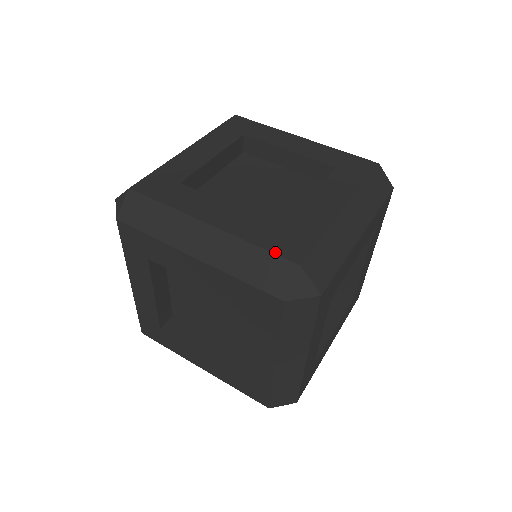
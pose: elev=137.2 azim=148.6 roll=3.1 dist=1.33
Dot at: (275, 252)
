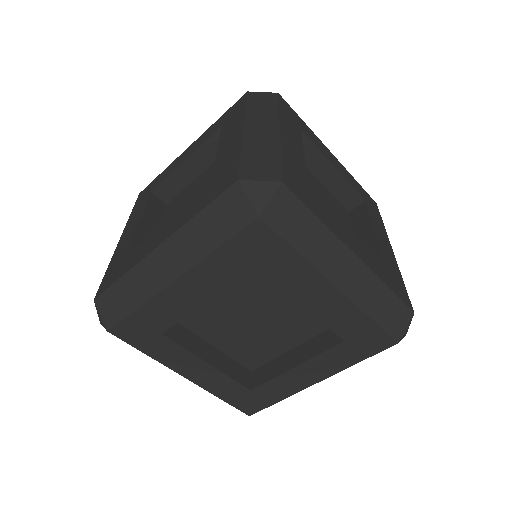
Dot at: (400, 297)
